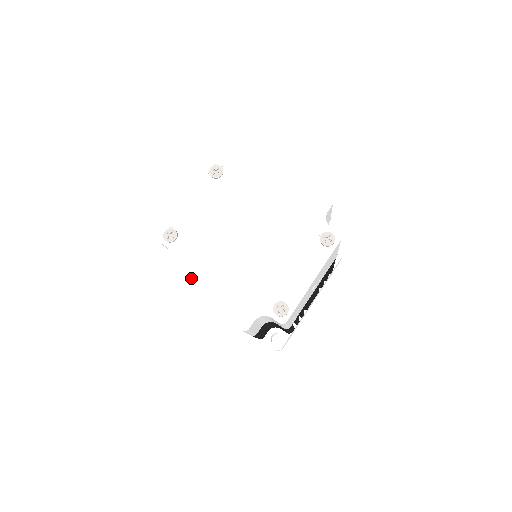
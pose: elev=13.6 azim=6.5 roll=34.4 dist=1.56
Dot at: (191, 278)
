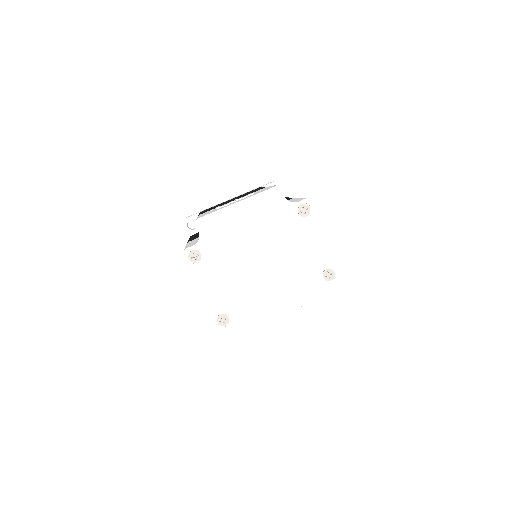
Dot at: (266, 323)
